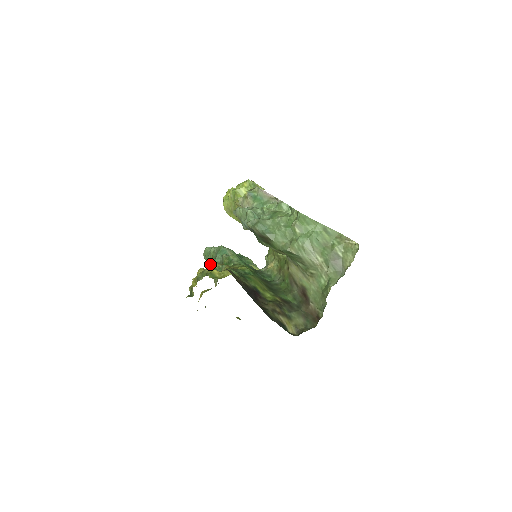
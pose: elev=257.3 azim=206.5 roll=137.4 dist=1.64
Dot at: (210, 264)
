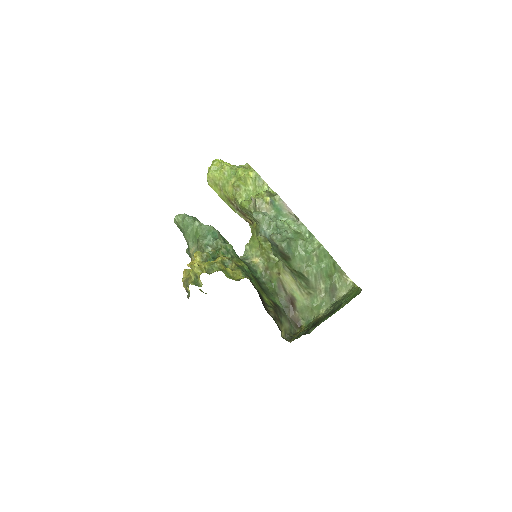
Dot at: (190, 236)
